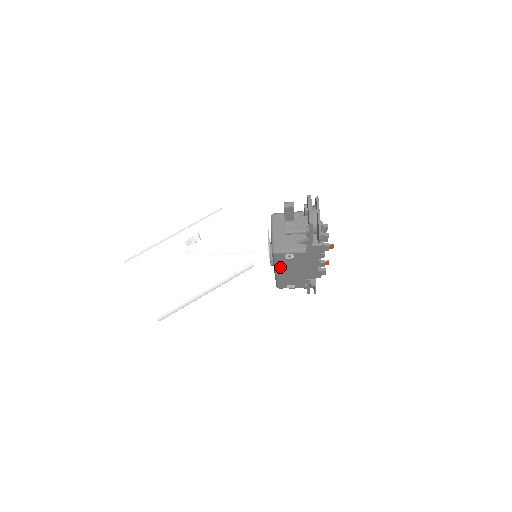
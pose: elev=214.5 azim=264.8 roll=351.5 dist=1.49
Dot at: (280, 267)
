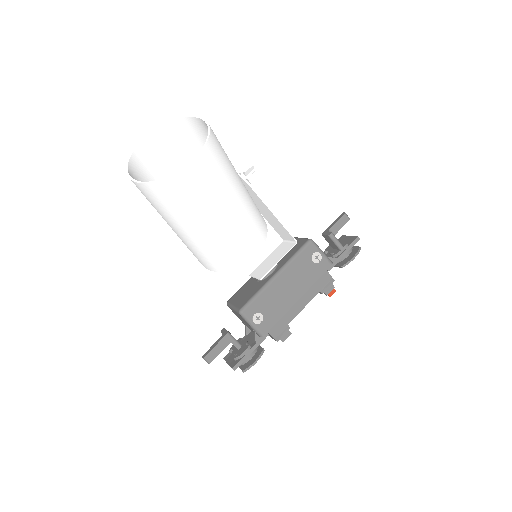
Dot at: (291, 269)
